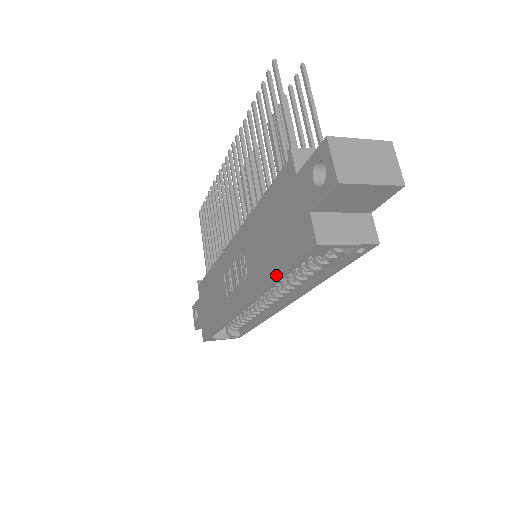
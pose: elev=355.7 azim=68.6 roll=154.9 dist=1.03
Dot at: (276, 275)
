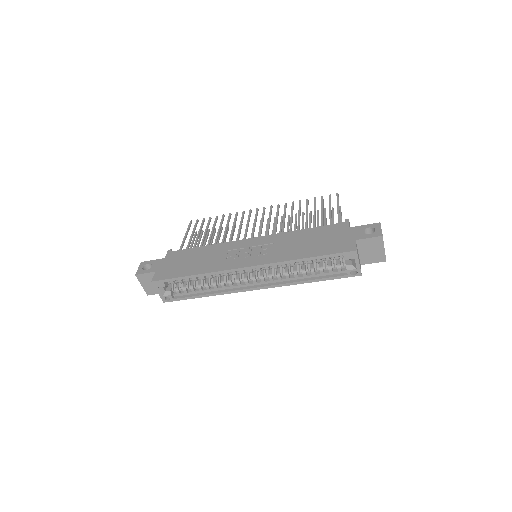
Dot at: (308, 256)
